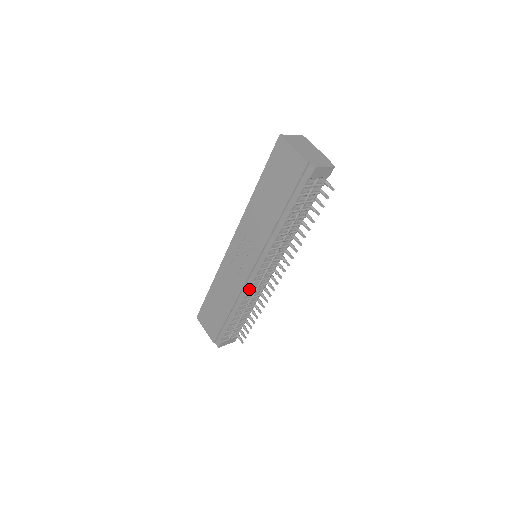
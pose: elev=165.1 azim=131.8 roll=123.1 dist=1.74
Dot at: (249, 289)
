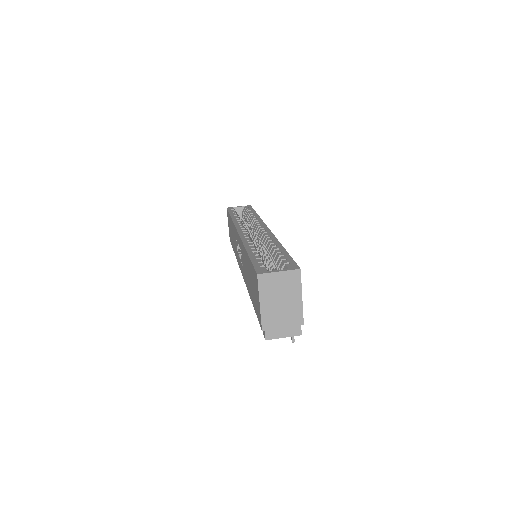
Dot at: occluded
